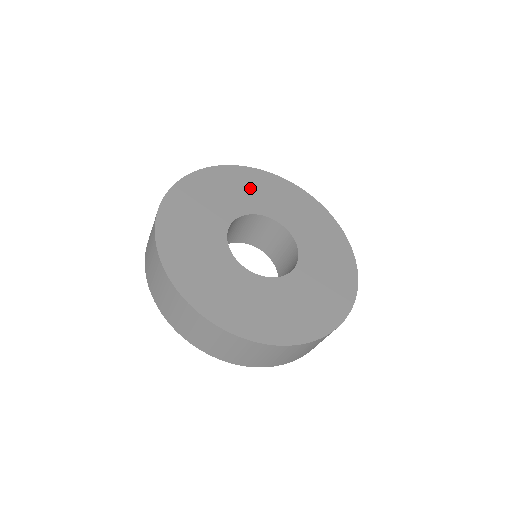
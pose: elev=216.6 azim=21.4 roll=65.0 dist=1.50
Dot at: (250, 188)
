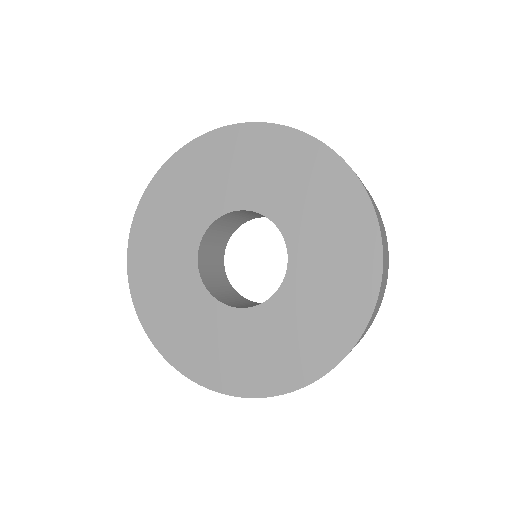
Dot at: (253, 164)
